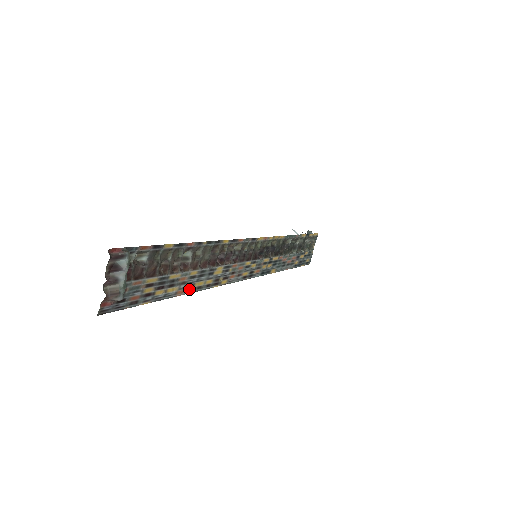
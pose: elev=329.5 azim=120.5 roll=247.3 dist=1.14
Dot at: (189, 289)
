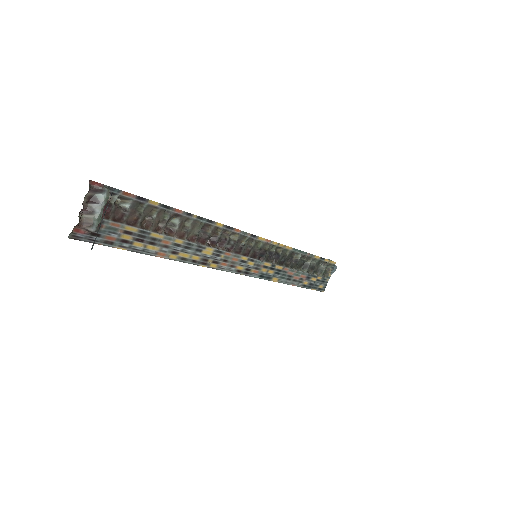
Dot at: (172, 255)
